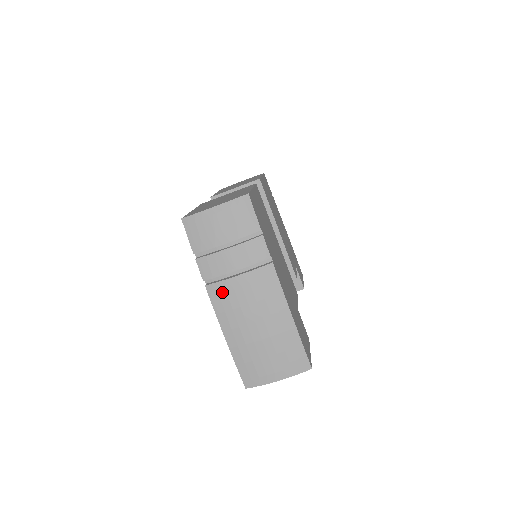
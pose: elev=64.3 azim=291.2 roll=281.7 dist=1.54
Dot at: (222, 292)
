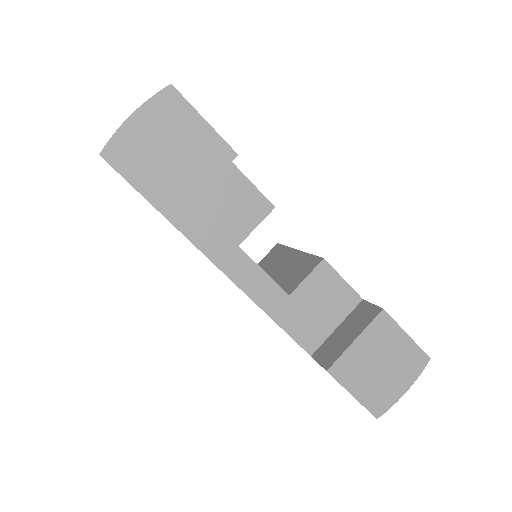
Dot at: occluded
